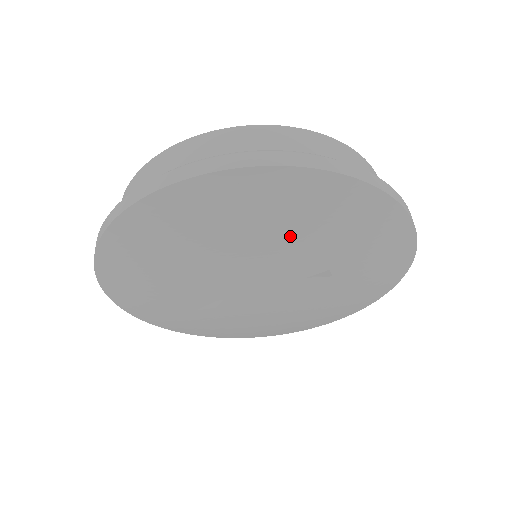
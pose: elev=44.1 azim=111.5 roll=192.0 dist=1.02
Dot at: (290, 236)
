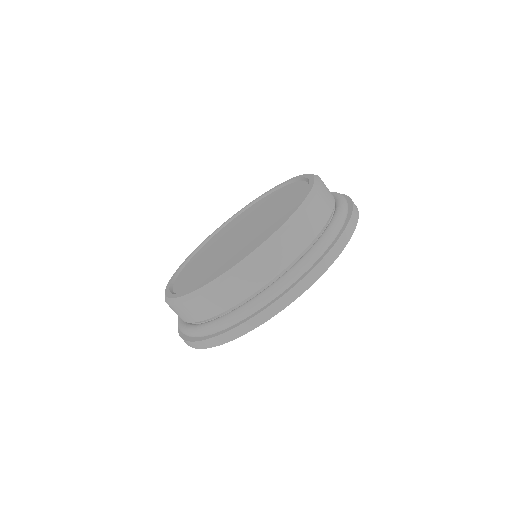
Dot at: occluded
